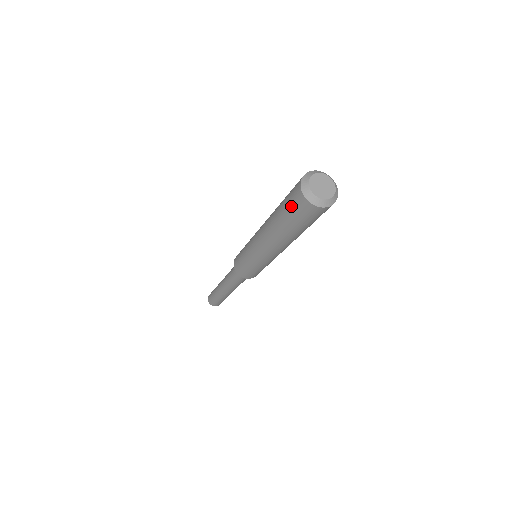
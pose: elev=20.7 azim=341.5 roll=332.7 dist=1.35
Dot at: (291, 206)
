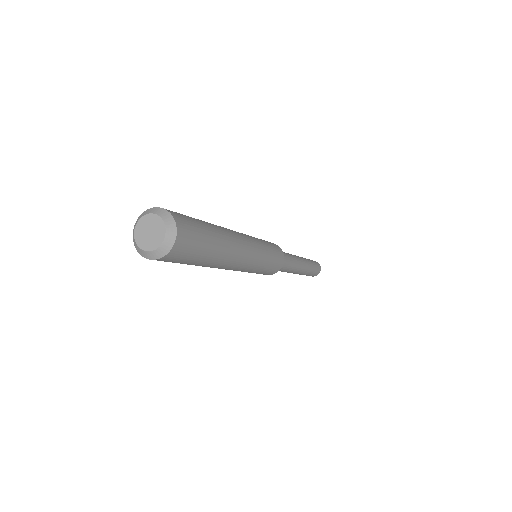
Dot at: occluded
